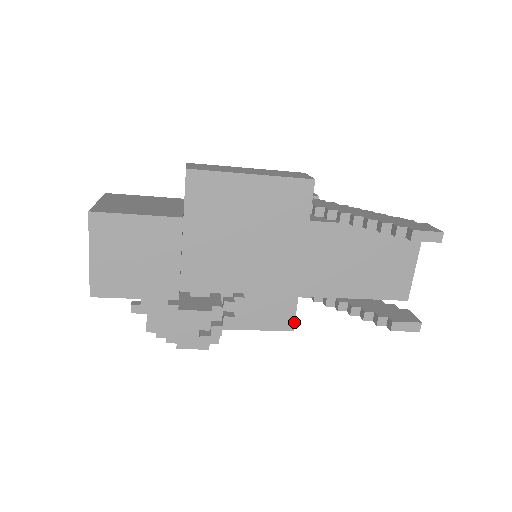
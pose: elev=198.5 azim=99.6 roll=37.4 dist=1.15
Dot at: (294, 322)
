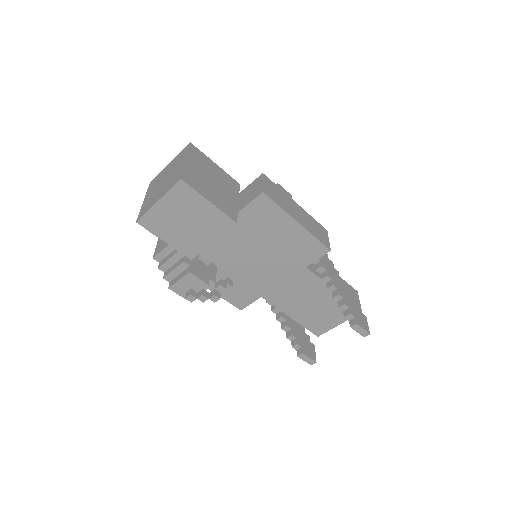
Dot at: occluded
